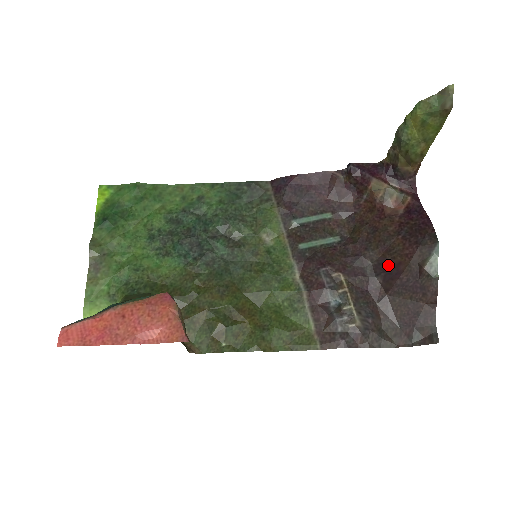
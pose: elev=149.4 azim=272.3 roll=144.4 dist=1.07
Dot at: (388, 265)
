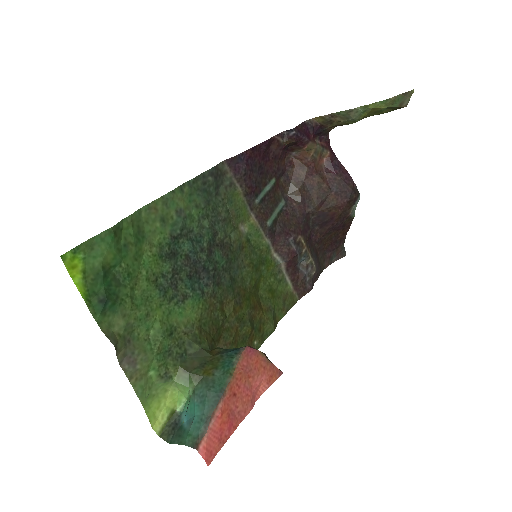
Dot at: (325, 217)
